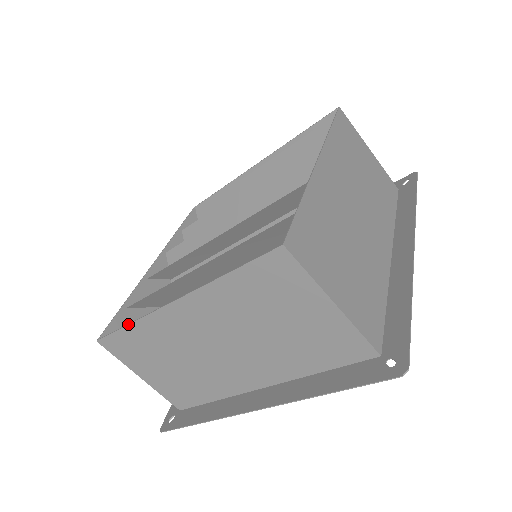
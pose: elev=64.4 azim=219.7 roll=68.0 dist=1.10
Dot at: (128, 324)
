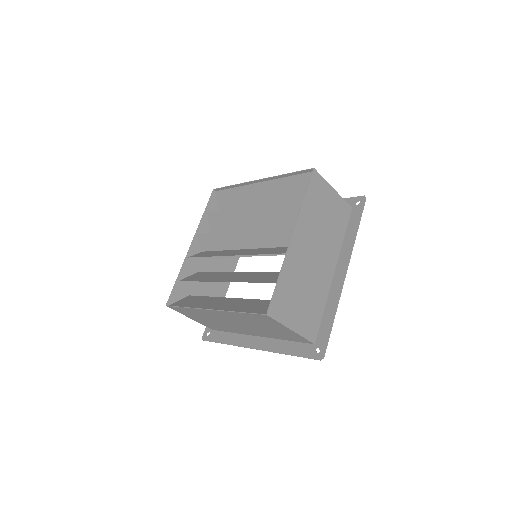
Dot at: (185, 307)
